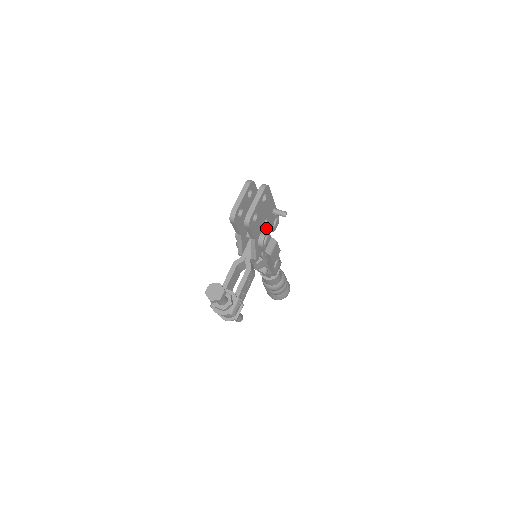
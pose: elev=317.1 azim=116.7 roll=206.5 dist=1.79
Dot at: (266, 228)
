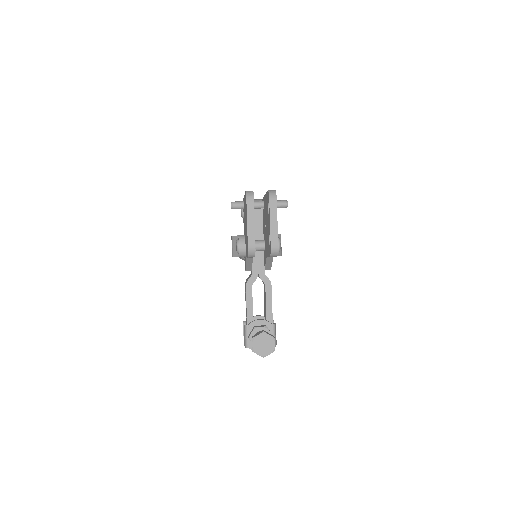
Dot at: occluded
